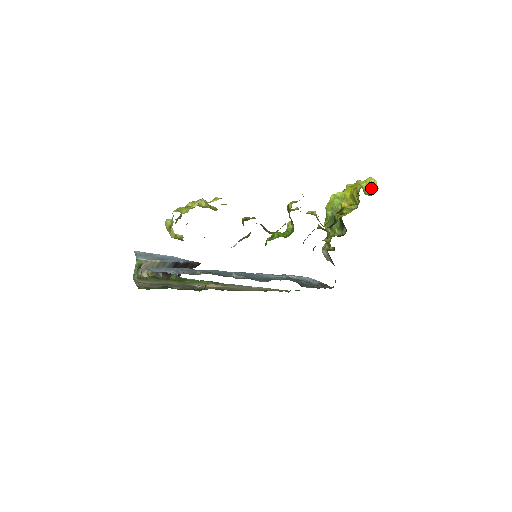
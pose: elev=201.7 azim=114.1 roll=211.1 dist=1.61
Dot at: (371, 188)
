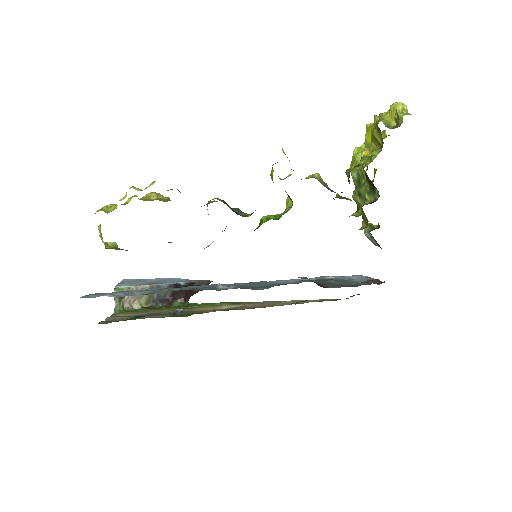
Dot at: (397, 117)
